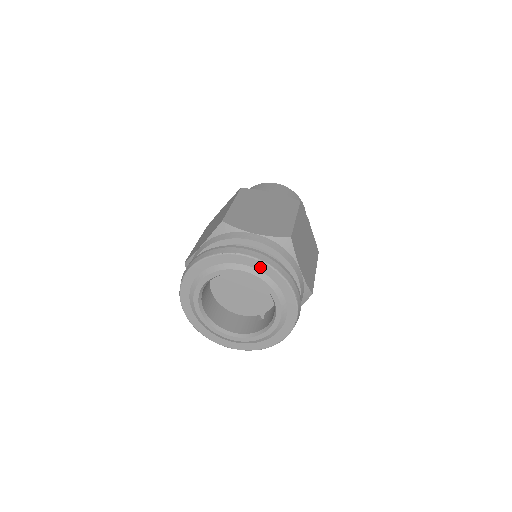
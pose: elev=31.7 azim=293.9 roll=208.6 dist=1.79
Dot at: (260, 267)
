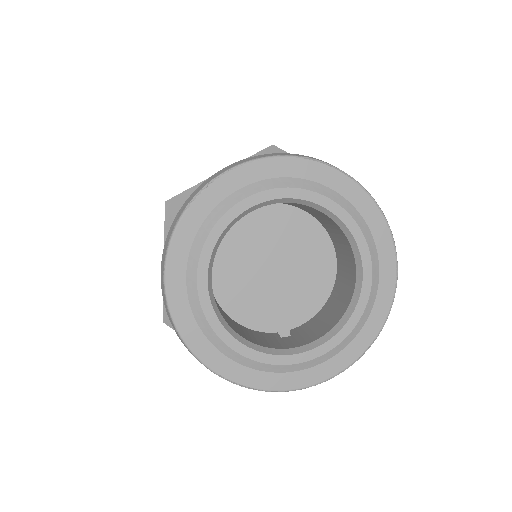
Dot at: (363, 206)
